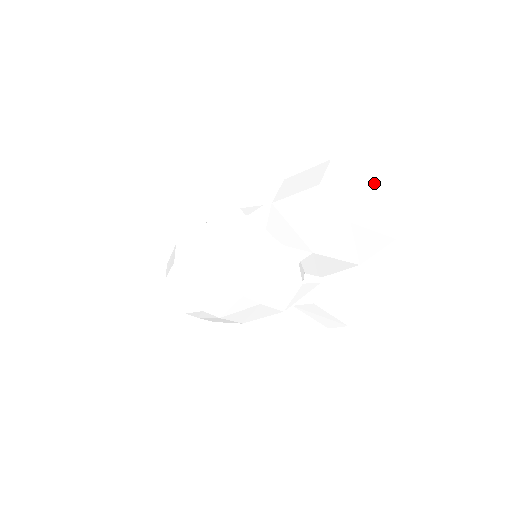
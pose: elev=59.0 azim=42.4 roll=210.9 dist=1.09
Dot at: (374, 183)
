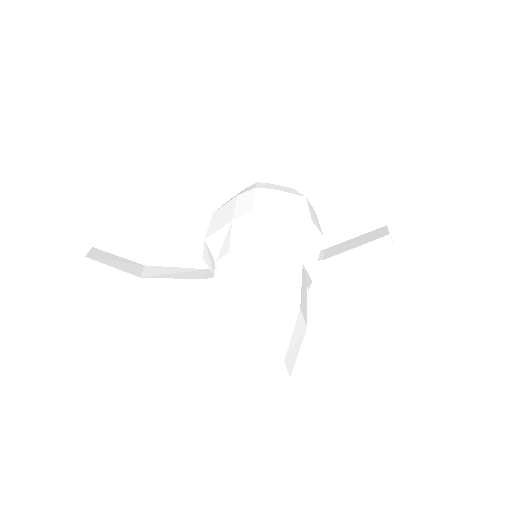
Dot at: (240, 347)
